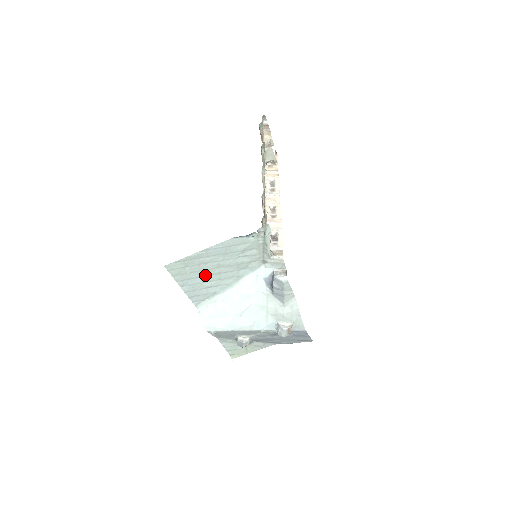
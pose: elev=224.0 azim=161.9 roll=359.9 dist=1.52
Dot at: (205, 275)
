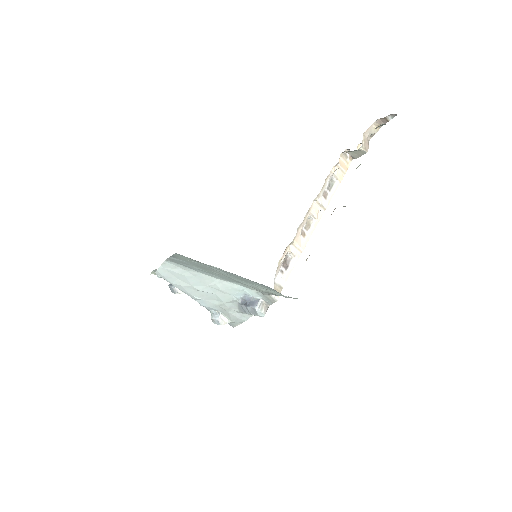
Dot at: (202, 267)
